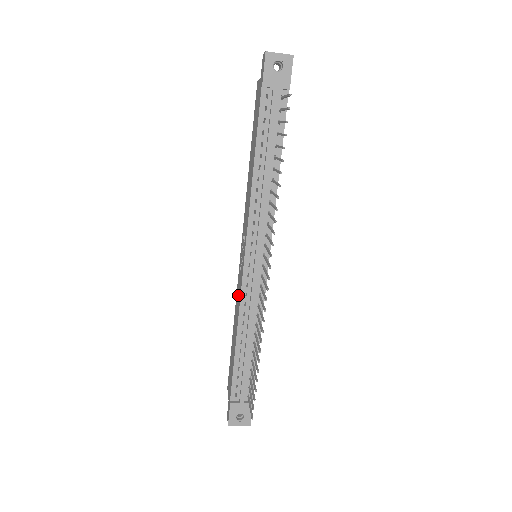
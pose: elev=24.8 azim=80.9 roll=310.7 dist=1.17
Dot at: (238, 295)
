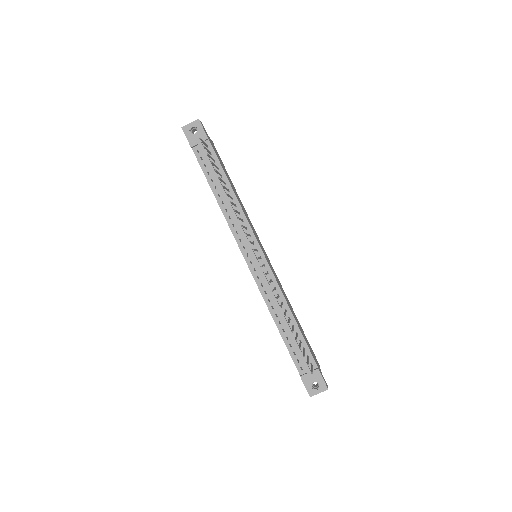
Dot at: occluded
